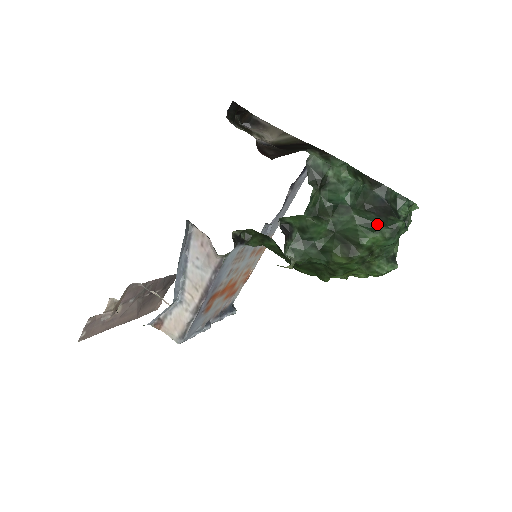
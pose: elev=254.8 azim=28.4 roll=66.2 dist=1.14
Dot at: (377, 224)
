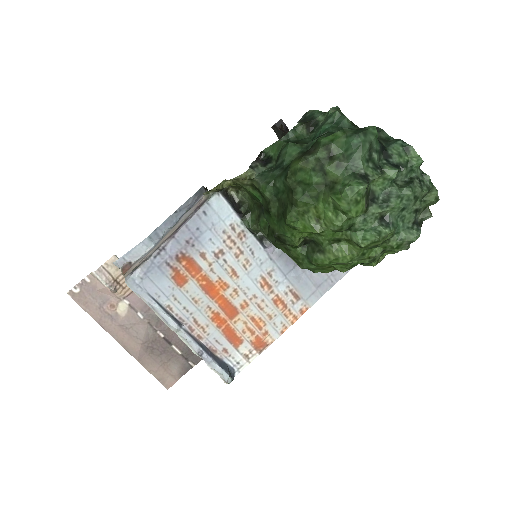
Dot at: occluded
